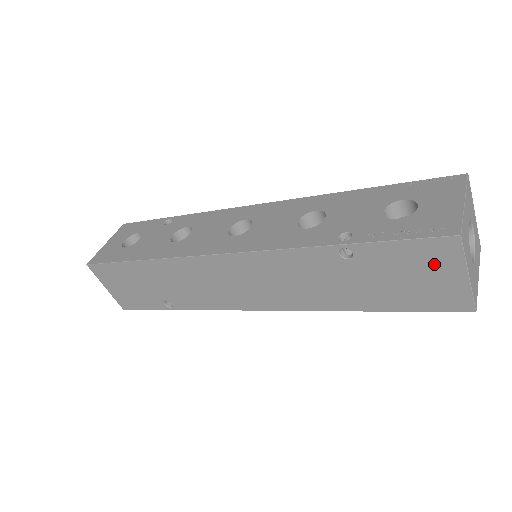
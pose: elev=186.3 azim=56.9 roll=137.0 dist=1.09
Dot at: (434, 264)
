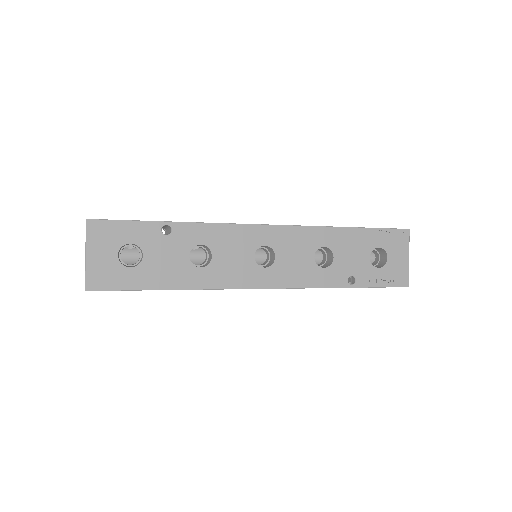
Dot at: occluded
